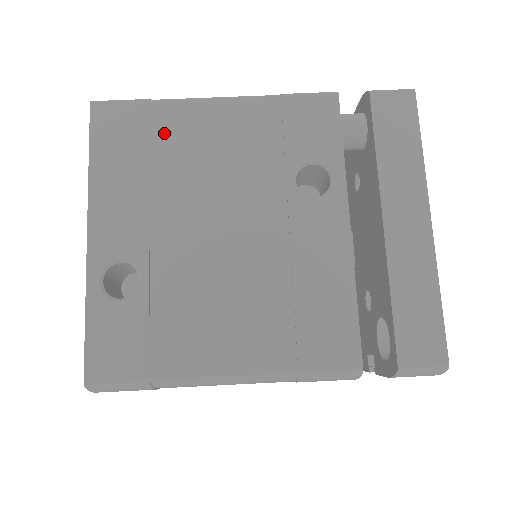
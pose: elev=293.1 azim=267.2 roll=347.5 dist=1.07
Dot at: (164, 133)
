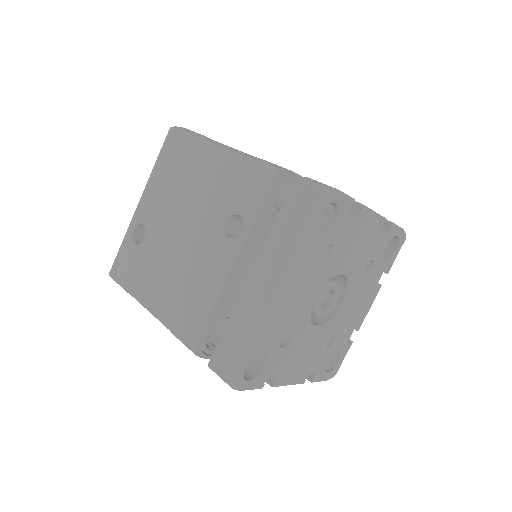
Dot at: (188, 160)
